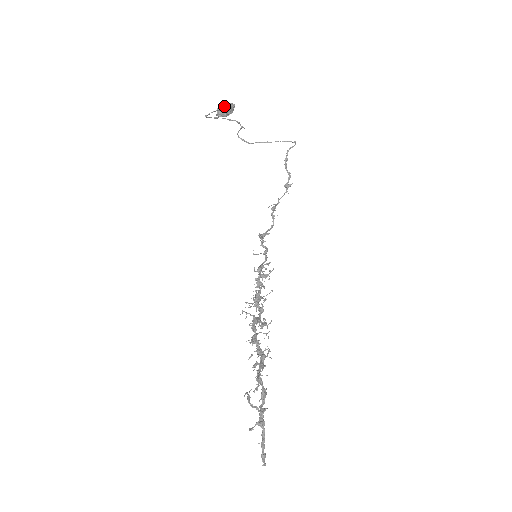
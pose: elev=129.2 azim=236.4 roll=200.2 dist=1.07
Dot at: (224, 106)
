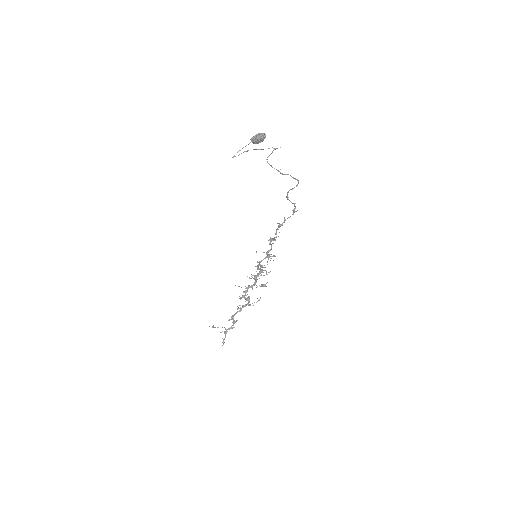
Dot at: (253, 139)
